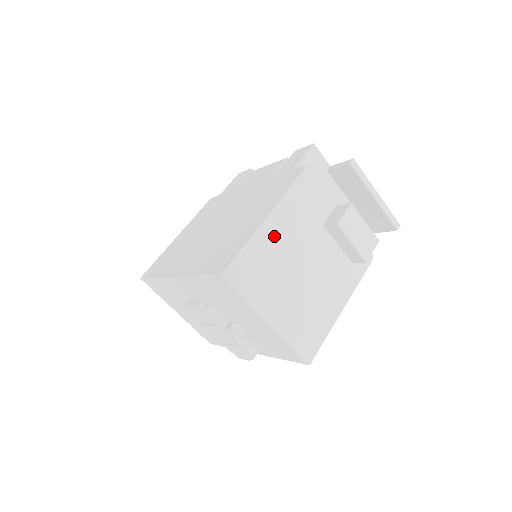
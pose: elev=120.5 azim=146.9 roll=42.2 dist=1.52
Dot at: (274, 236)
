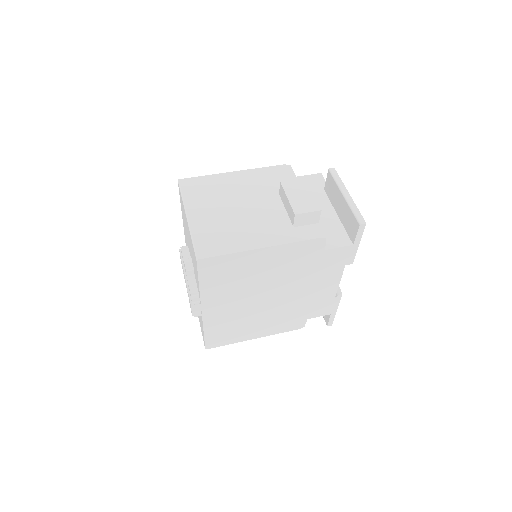
Dot at: (232, 181)
